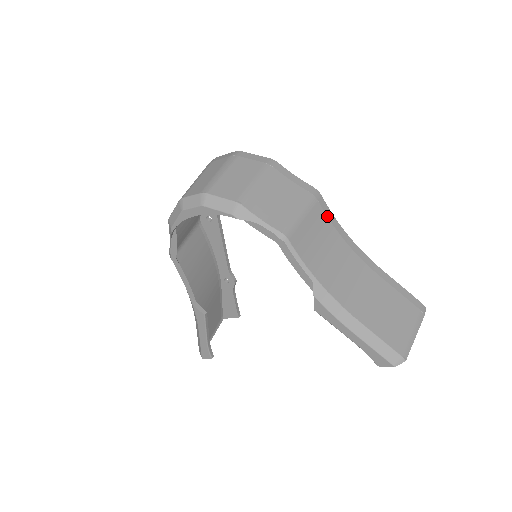
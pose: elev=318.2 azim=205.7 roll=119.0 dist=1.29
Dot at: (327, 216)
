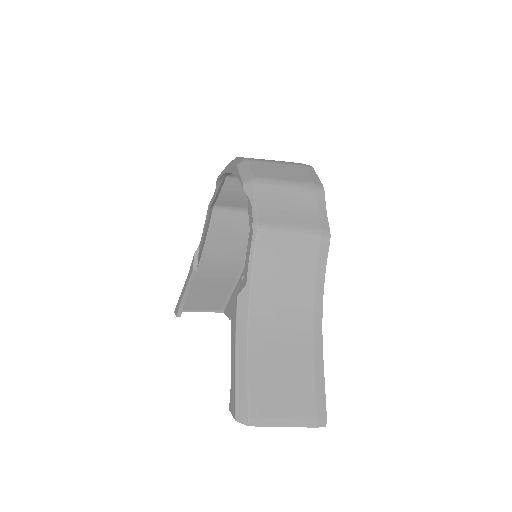
Dot at: (318, 261)
